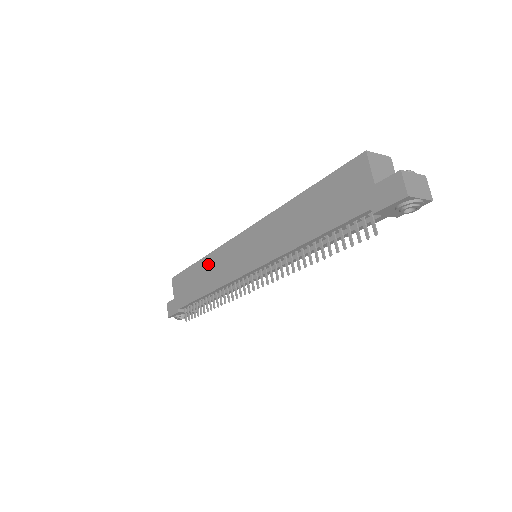
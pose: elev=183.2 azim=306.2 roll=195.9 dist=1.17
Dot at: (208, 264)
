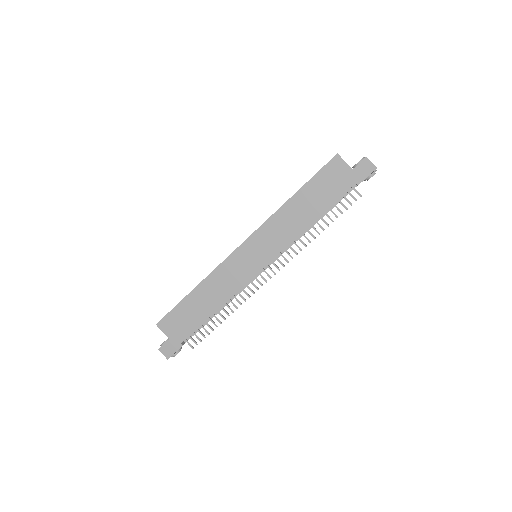
Dot at: (209, 285)
